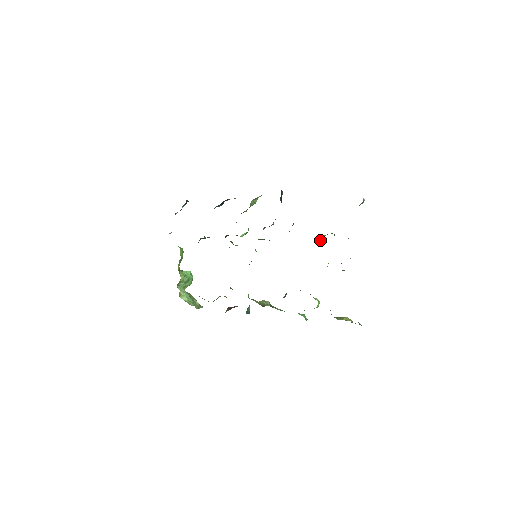
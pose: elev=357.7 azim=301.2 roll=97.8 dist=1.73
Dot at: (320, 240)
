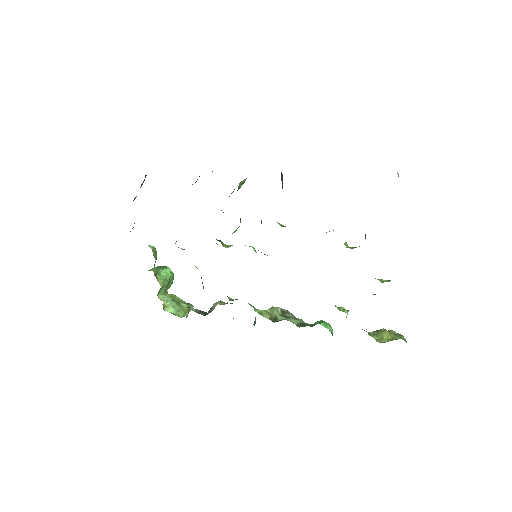
Dot at: occluded
